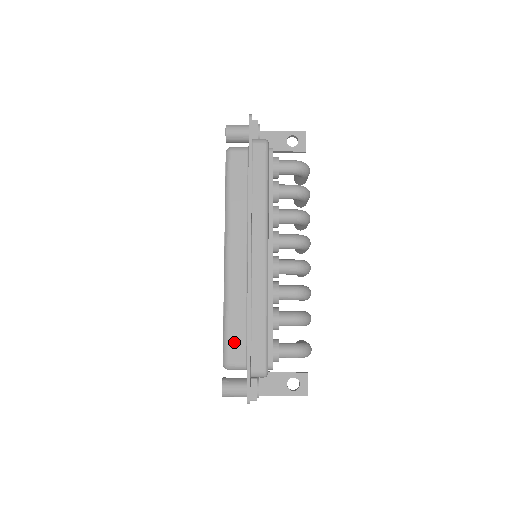
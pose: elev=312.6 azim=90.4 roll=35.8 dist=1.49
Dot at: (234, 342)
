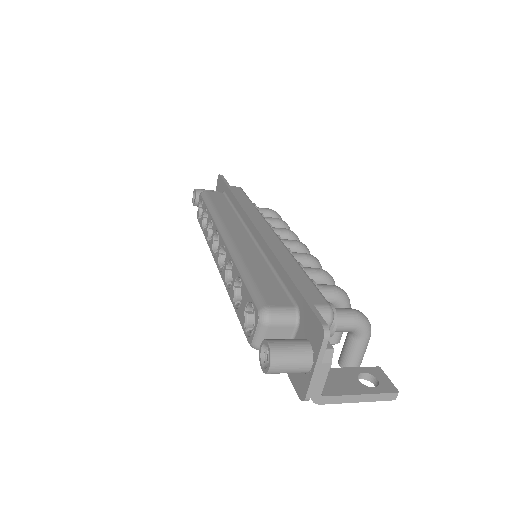
Dot at: (267, 289)
